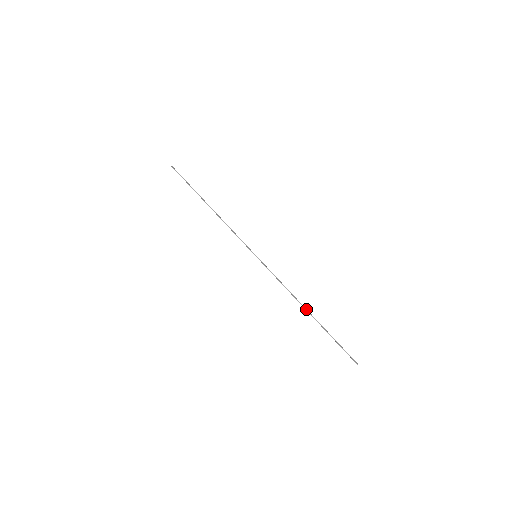
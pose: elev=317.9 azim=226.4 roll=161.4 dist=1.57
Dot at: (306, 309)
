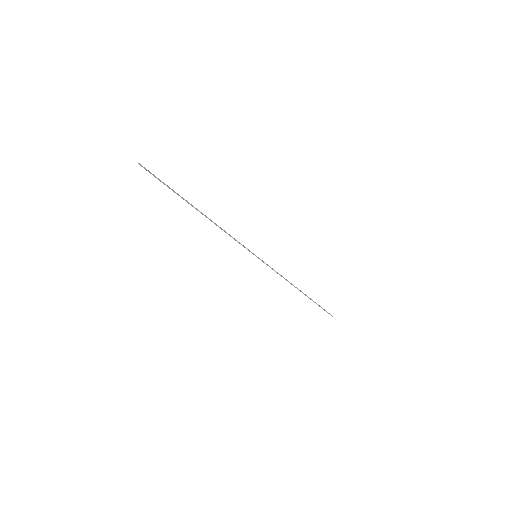
Dot at: occluded
